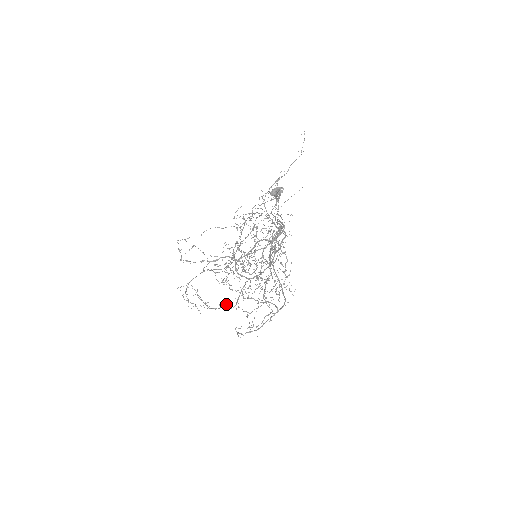
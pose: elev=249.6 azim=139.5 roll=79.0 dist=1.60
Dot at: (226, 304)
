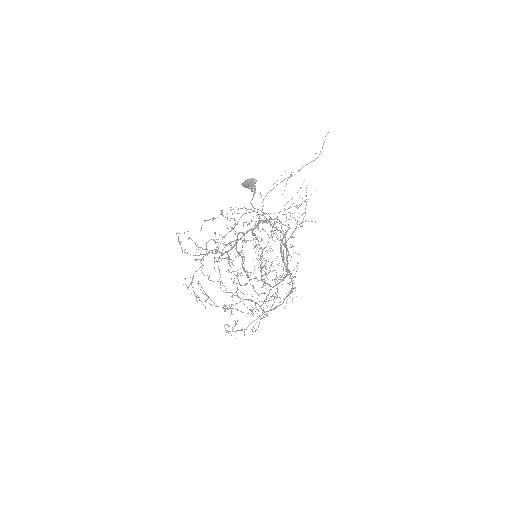
Dot at: (232, 304)
